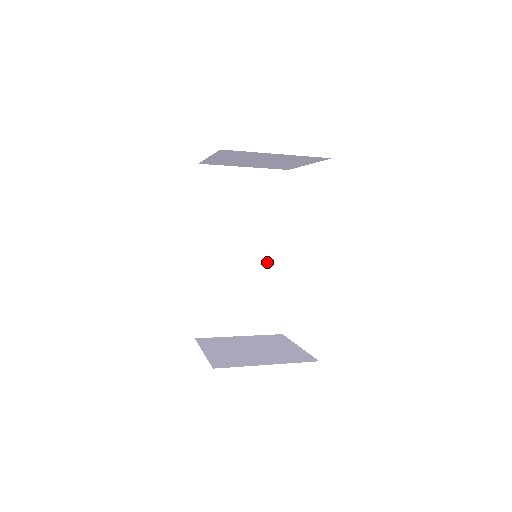
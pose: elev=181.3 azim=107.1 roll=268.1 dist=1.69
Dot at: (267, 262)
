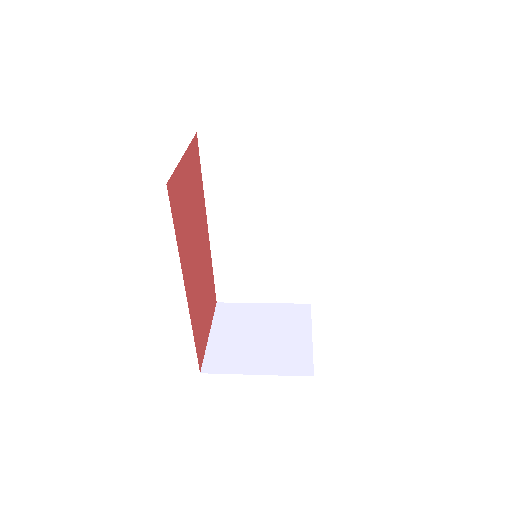
Dot at: (291, 236)
